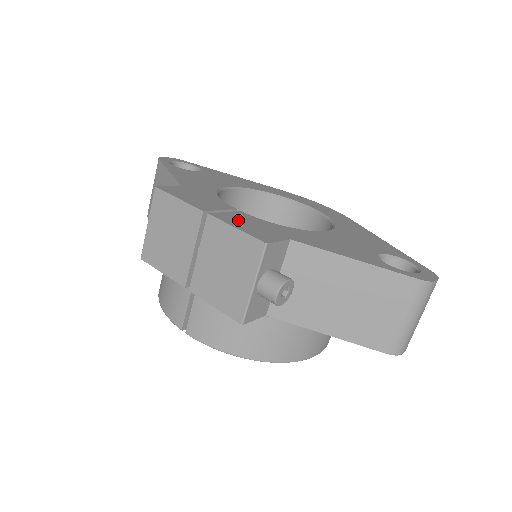
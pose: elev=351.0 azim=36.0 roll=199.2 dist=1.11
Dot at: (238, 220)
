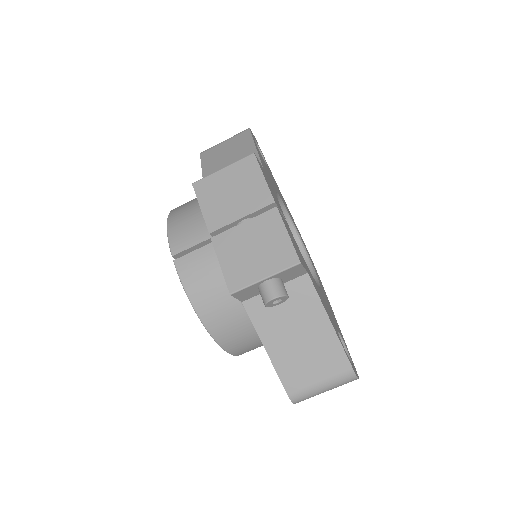
Dot at: (288, 229)
